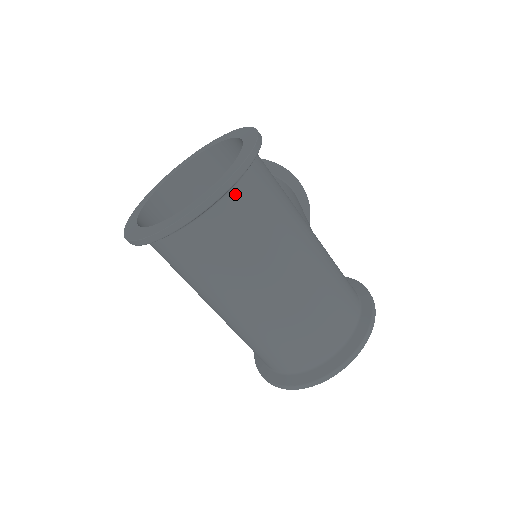
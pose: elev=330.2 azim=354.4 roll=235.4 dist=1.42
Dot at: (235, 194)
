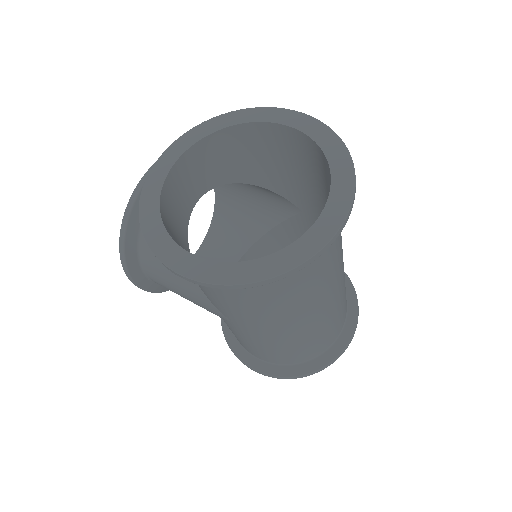
Dot at: occluded
